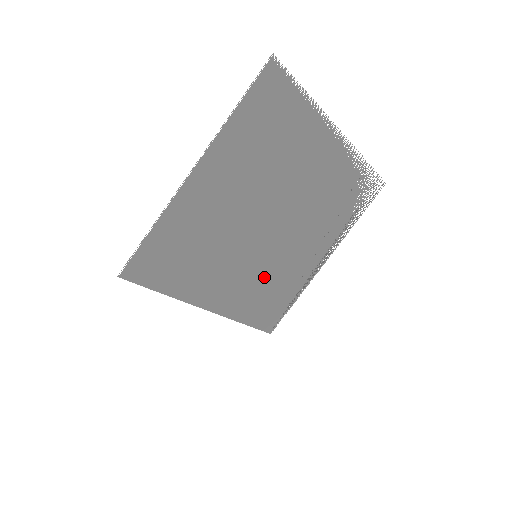
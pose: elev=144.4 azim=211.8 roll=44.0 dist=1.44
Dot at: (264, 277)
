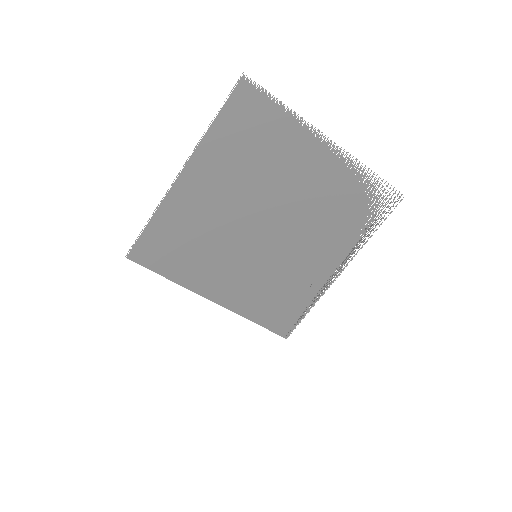
Dot at: (269, 278)
